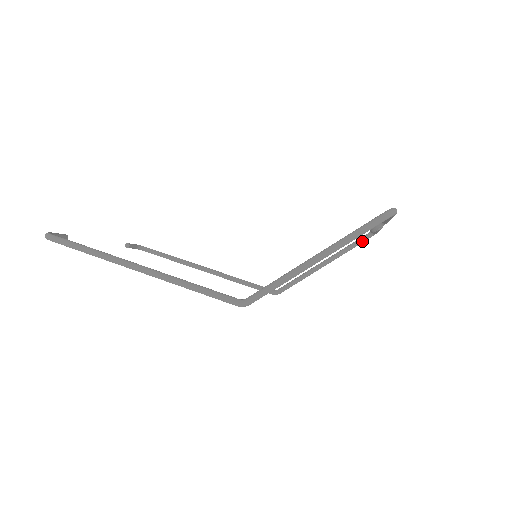
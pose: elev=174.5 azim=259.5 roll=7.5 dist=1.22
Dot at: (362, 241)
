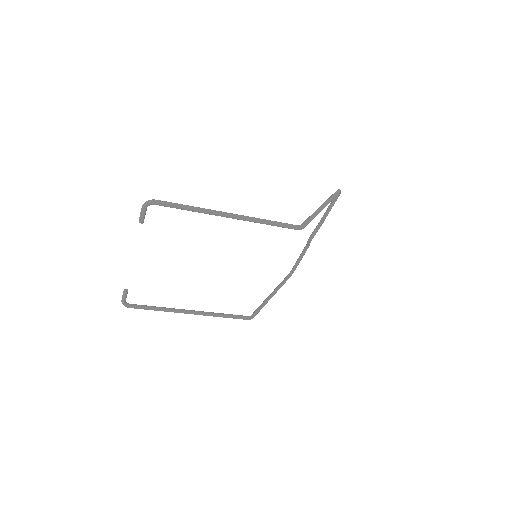
Dot at: (288, 278)
